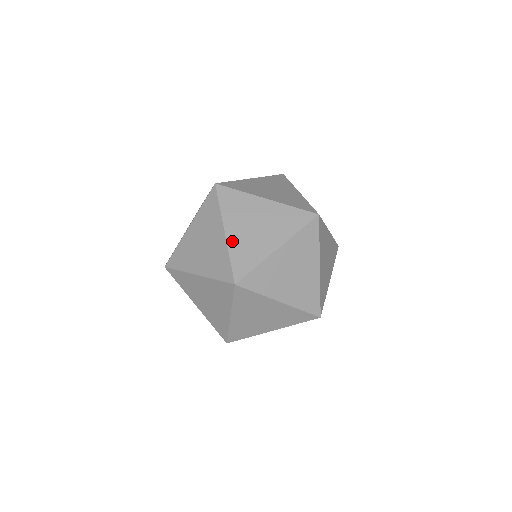
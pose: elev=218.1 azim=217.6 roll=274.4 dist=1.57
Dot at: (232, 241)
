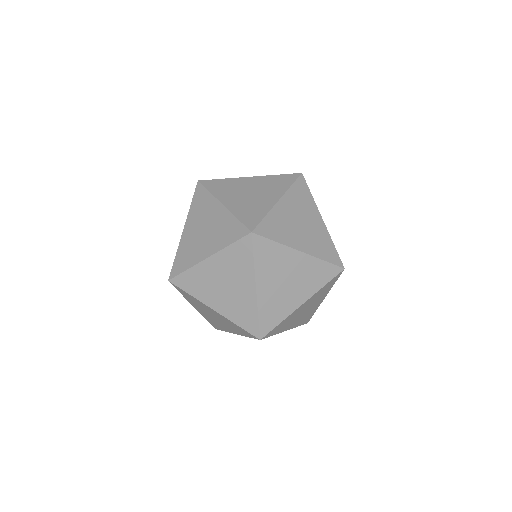
Dot at: (233, 207)
